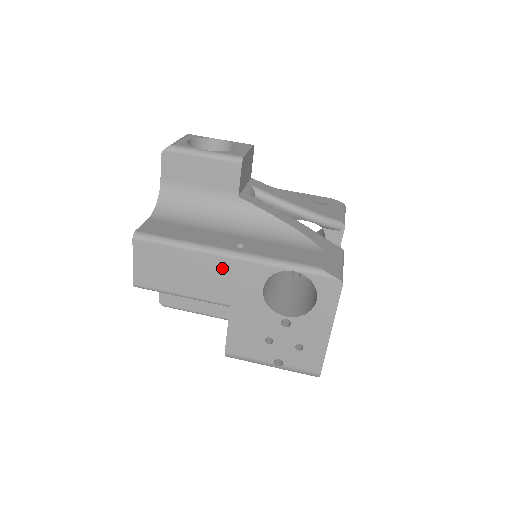
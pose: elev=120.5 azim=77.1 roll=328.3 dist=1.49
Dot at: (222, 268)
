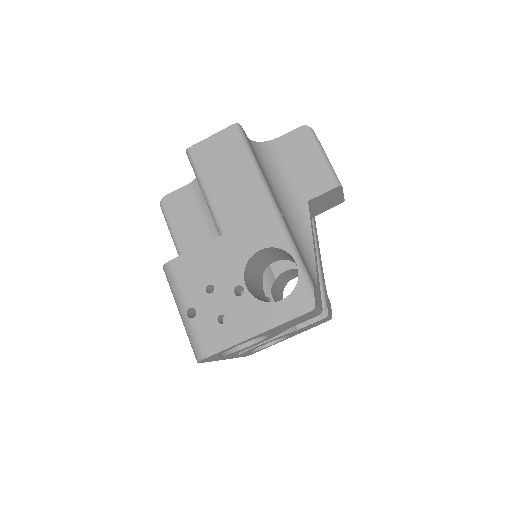
Dot at: (256, 206)
